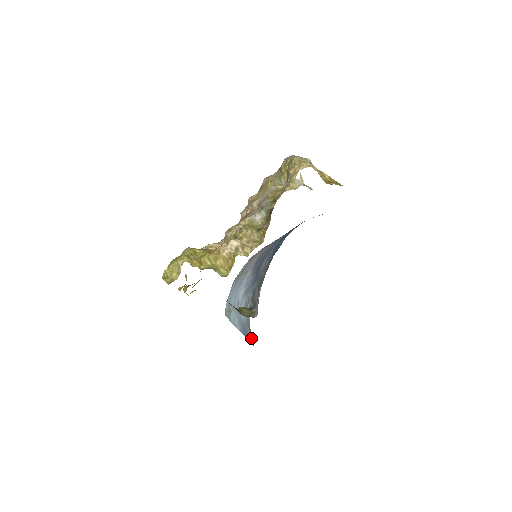
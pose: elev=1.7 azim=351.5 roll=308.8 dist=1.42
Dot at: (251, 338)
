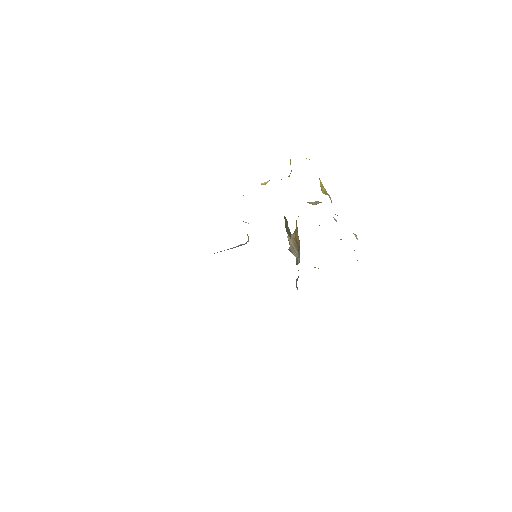
Dot at: (241, 245)
